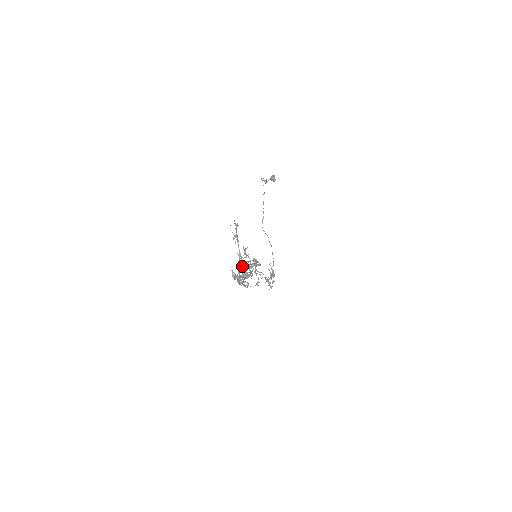
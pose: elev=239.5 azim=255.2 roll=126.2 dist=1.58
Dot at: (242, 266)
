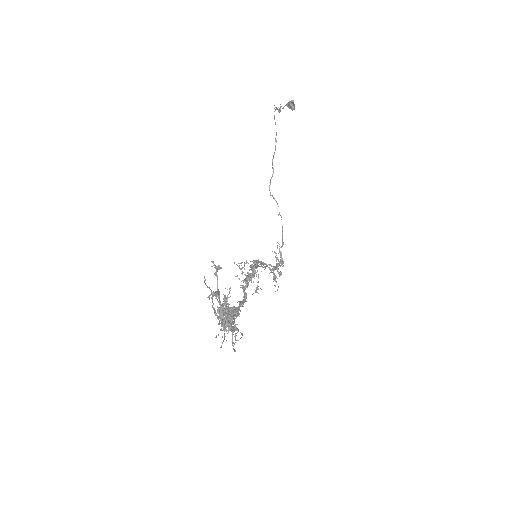
Dot at: occluded
